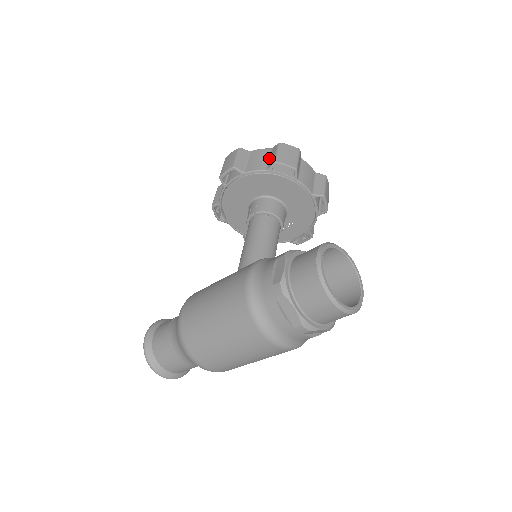
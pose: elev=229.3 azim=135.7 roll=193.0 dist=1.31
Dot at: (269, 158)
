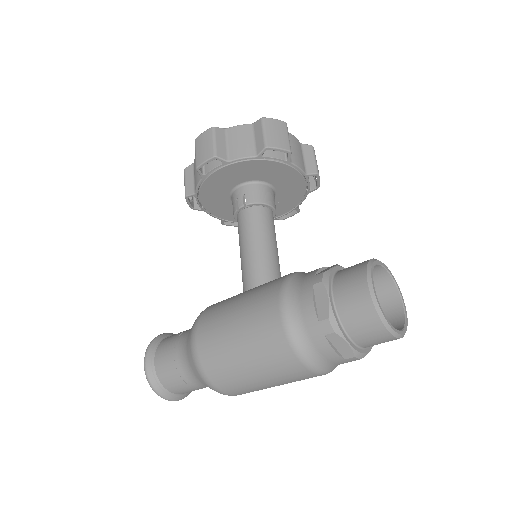
Dot at: (254, 138)
